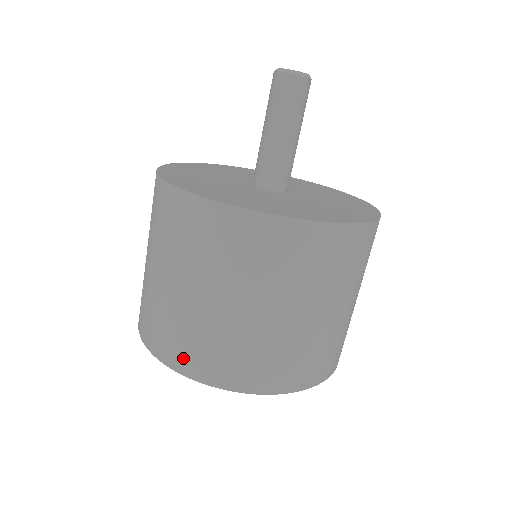
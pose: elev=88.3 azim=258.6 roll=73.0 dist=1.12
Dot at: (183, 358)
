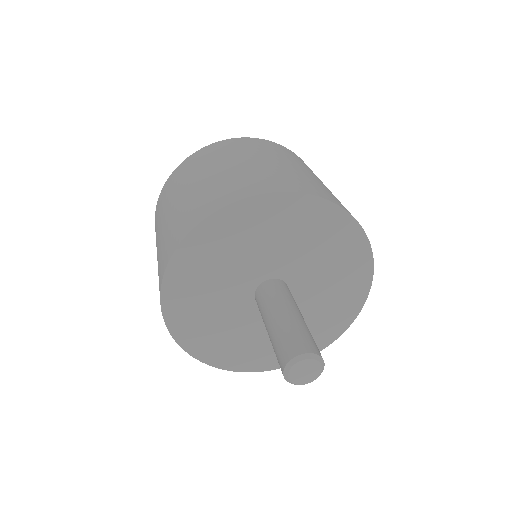
Dot at: occluded
